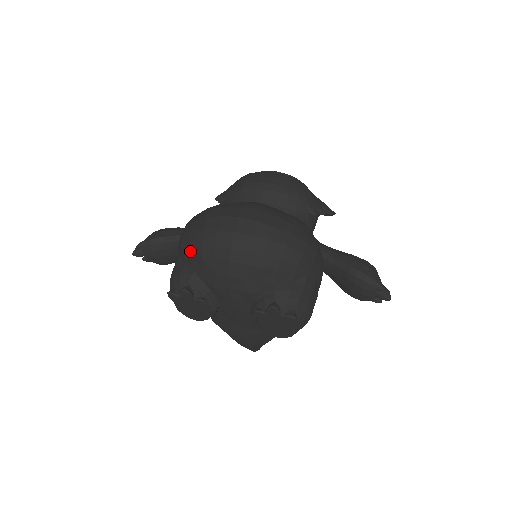
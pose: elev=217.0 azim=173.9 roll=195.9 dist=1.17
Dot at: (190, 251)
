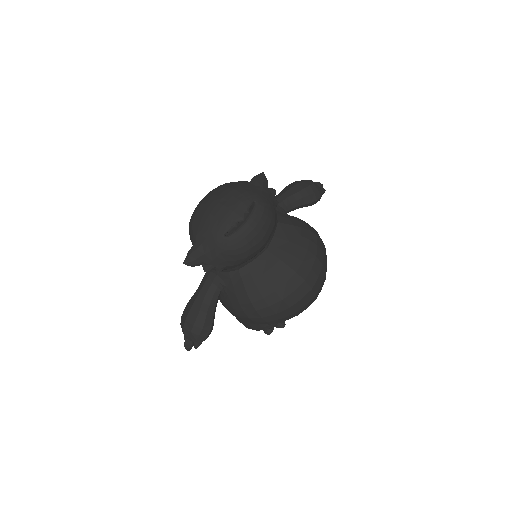
Dot at: occluded
